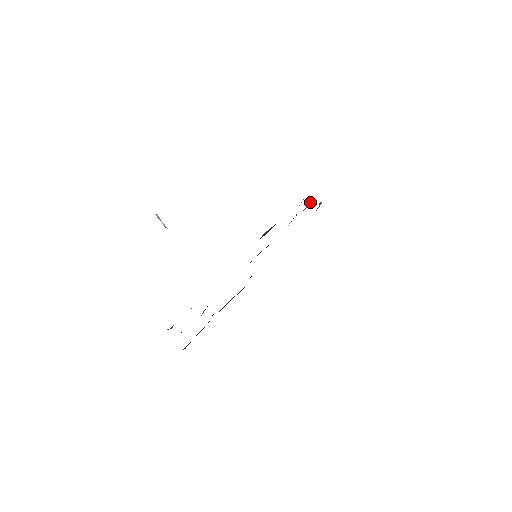
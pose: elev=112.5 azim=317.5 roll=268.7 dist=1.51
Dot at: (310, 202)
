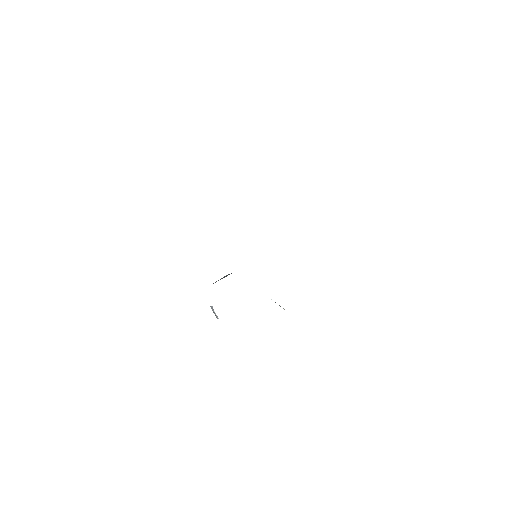
Dot at: occluded
